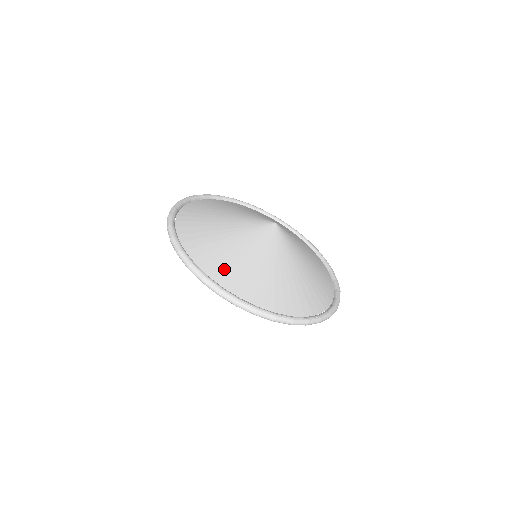
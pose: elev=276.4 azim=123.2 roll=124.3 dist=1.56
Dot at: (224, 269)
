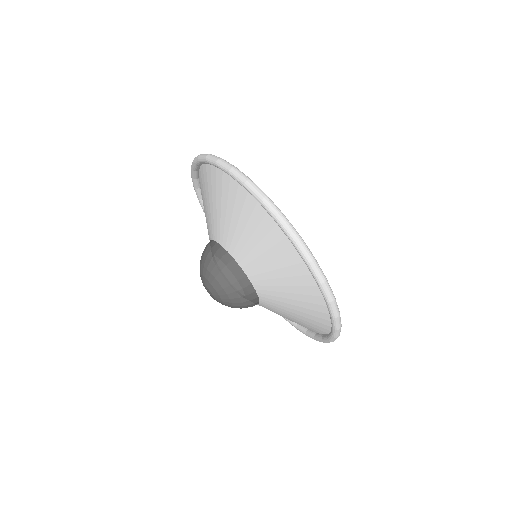
Dot at: occluded
